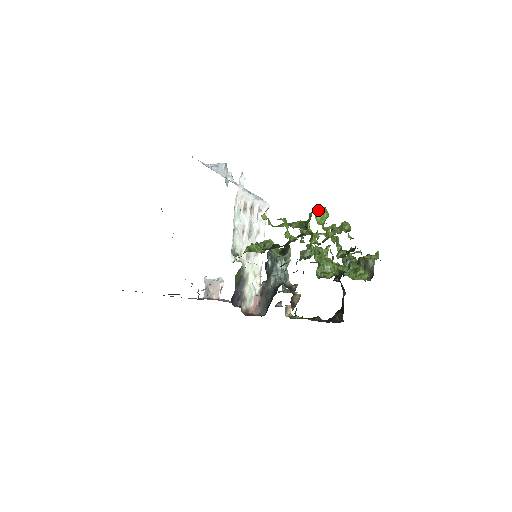
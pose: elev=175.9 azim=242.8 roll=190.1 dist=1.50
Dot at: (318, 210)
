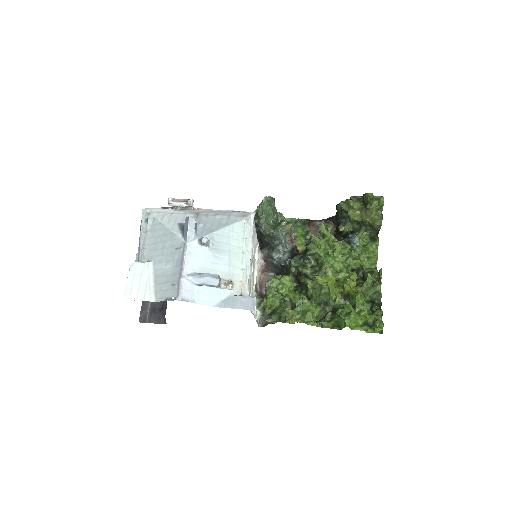
Dot at: (351, 320)
